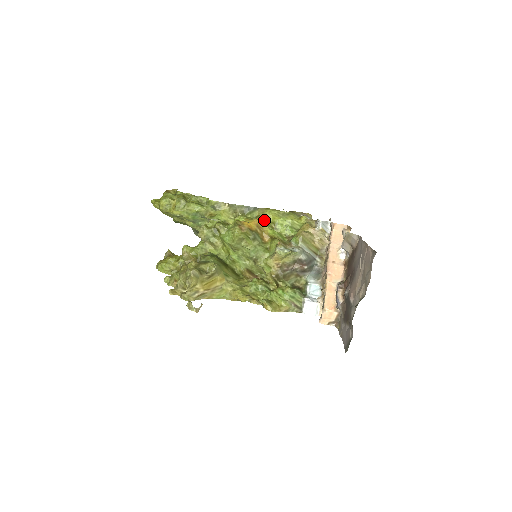
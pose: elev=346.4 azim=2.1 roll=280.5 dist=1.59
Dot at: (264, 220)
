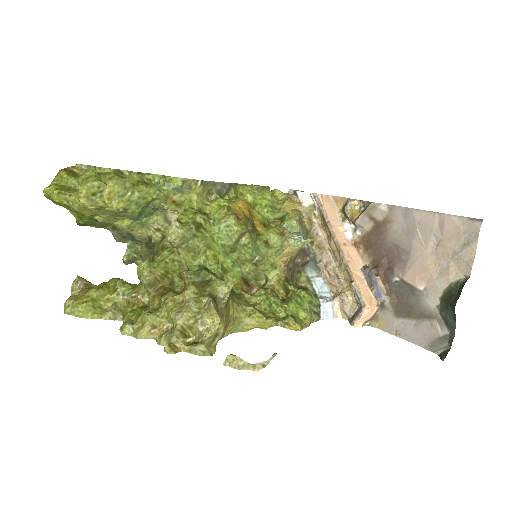
Dot at: occluded
